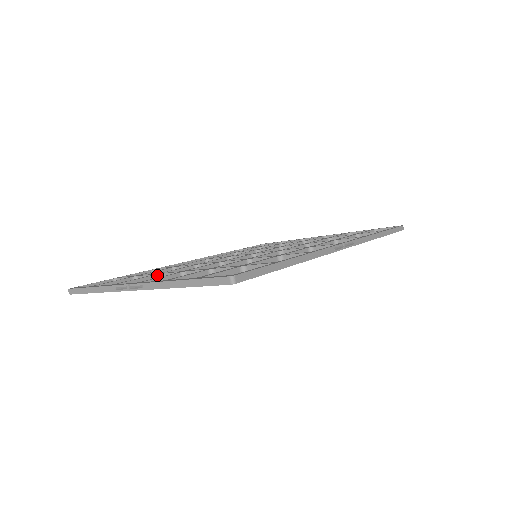
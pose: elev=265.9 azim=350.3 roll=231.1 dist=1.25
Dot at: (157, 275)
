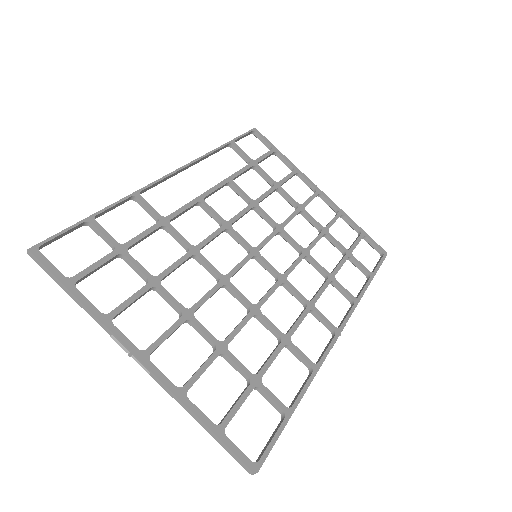
Dot at: (154, 287)
